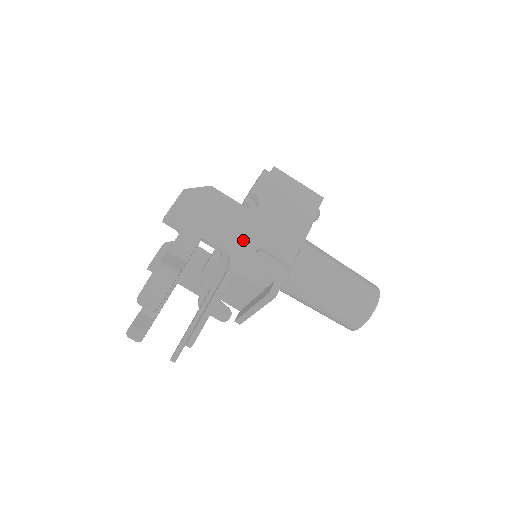
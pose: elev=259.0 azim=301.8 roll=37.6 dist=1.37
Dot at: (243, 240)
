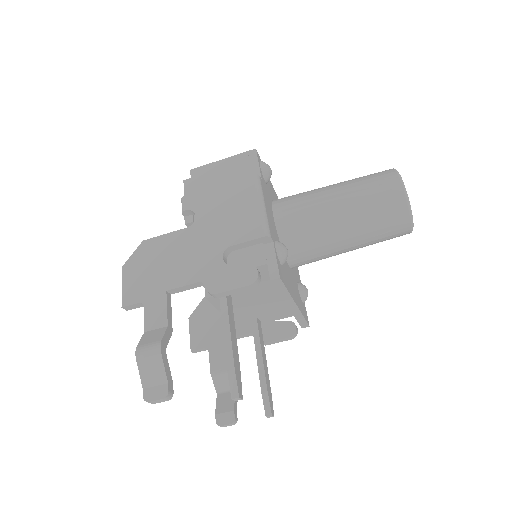
Dot at: (204, 258)
